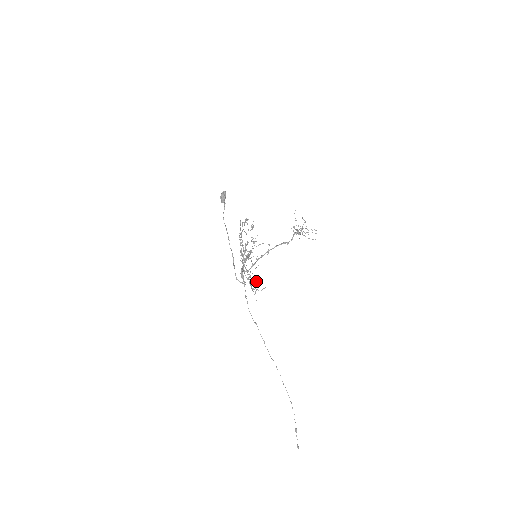
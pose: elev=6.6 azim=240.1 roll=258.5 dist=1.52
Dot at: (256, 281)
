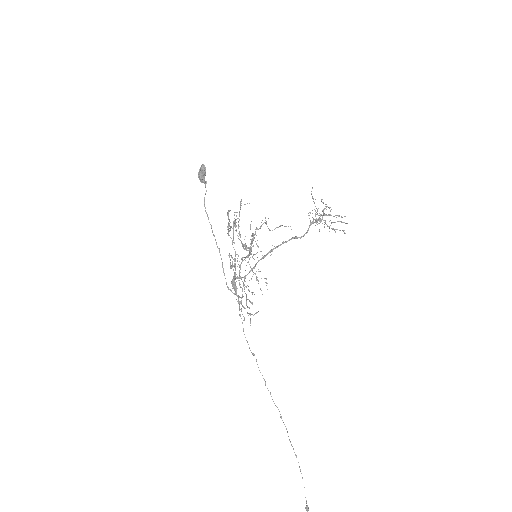
Dot at: (266, 283)
